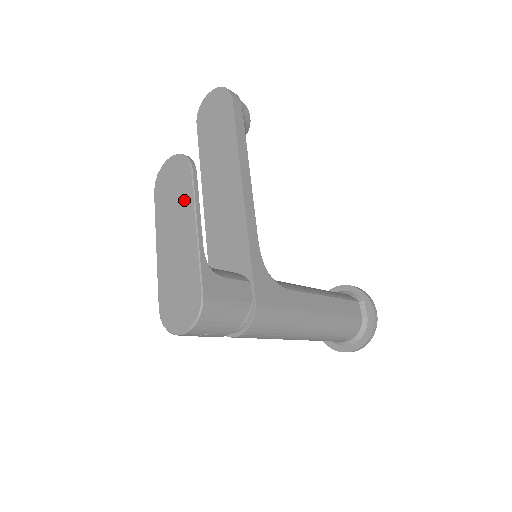
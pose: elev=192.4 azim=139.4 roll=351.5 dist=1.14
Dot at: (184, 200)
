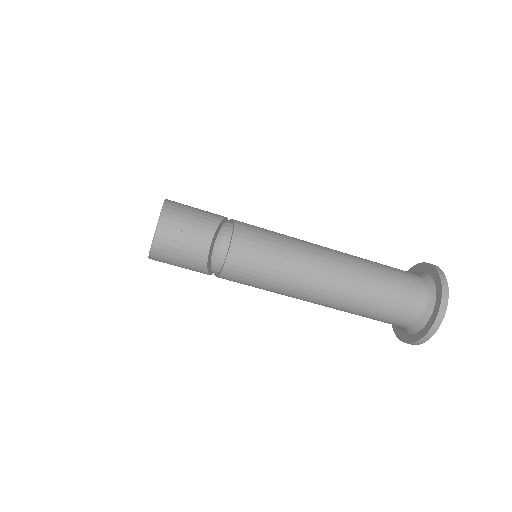
Dot at: occluded
